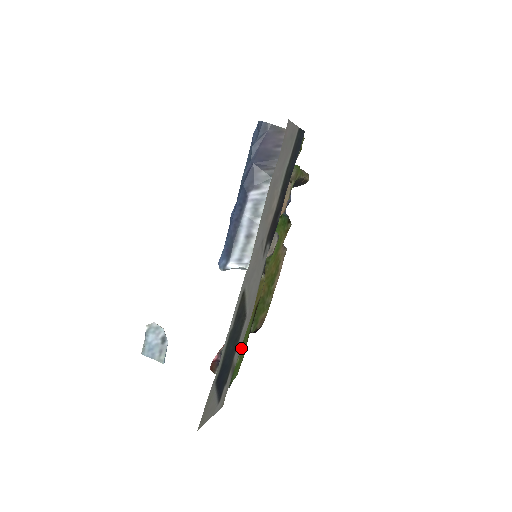
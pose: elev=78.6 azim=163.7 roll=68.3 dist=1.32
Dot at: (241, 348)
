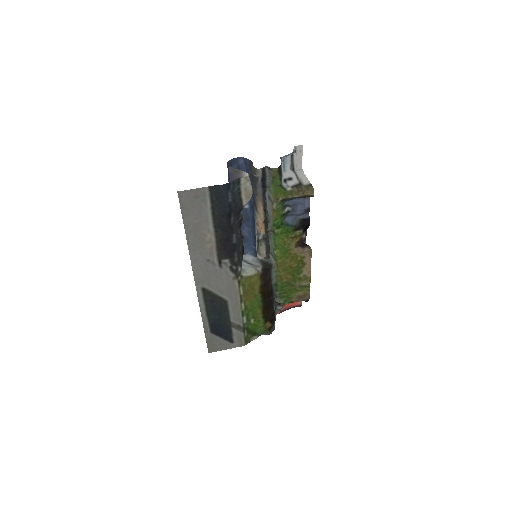
Dot at: (250, 315)
